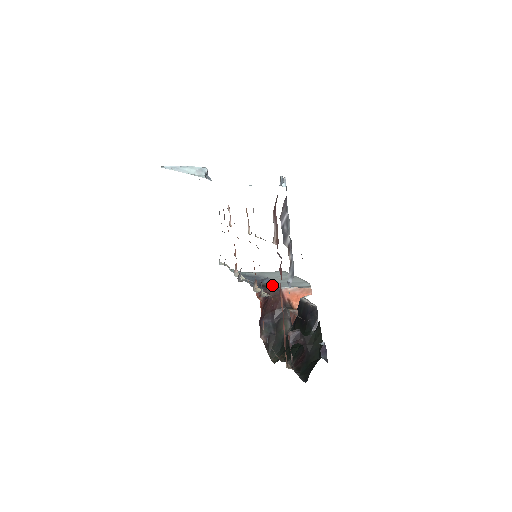
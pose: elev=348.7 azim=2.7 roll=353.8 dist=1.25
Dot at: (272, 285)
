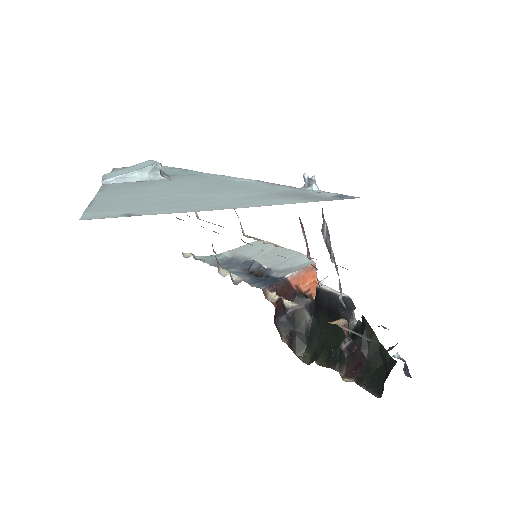
Dot at: (265, 270)
